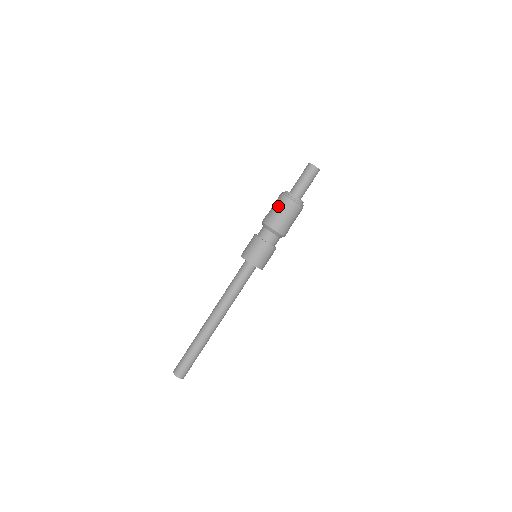
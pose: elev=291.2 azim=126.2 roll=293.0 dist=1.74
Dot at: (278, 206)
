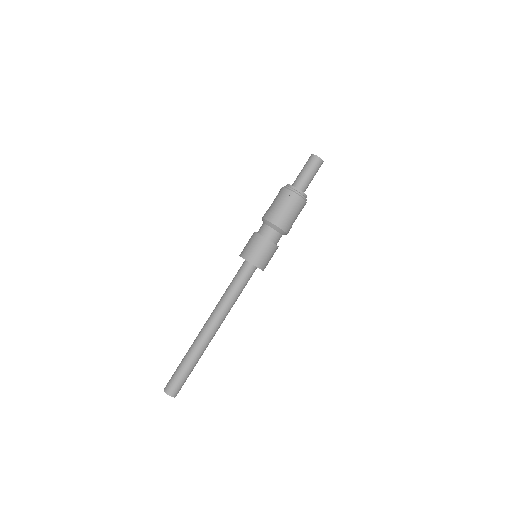
Dot at: (279, 199)
